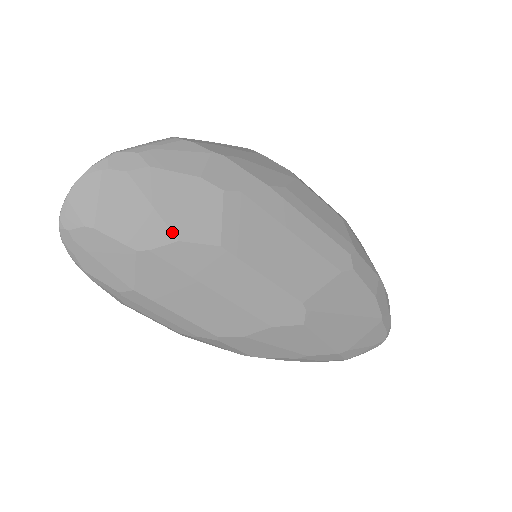
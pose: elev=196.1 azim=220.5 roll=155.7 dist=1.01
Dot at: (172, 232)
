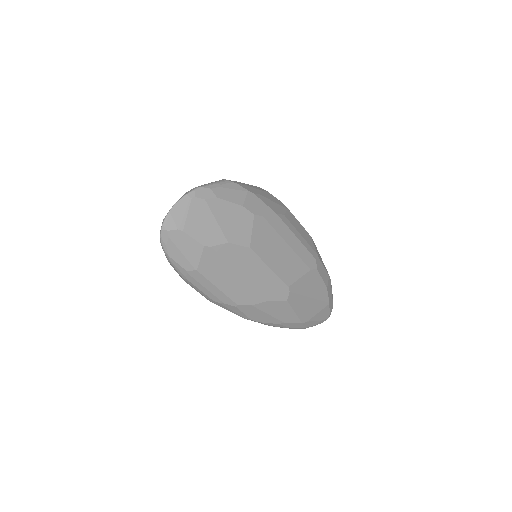
Dot at: (225, 237)
